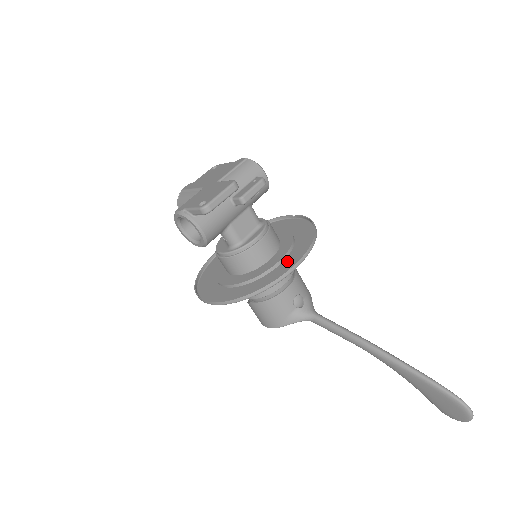
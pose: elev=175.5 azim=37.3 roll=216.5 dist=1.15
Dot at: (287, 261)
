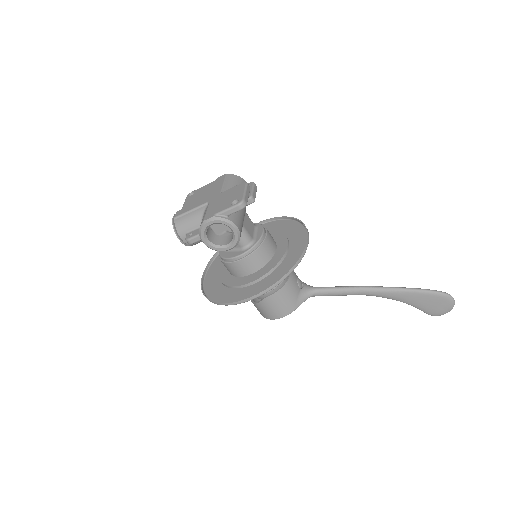
Dot at: (293, 243)
